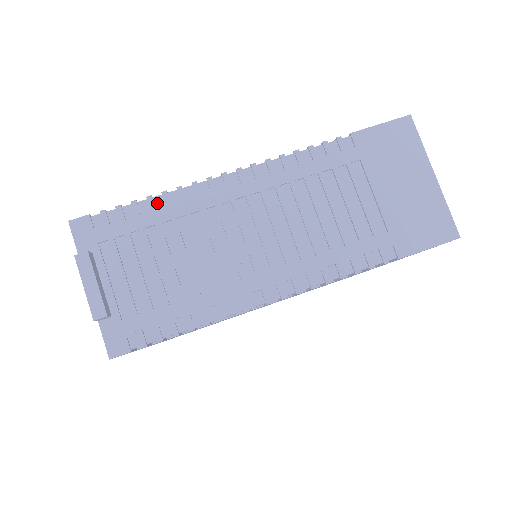
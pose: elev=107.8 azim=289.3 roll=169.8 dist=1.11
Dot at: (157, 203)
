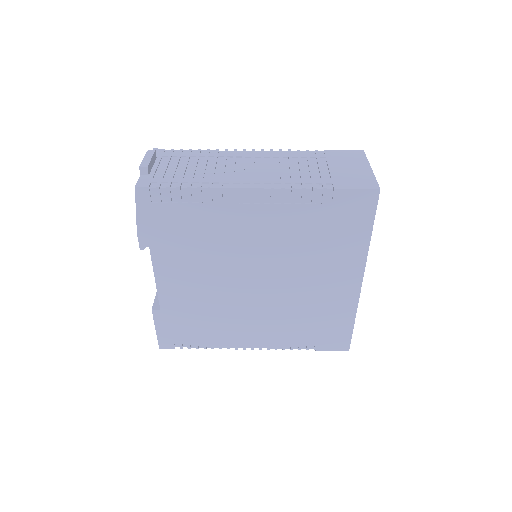
Dot at: (202, 152)
